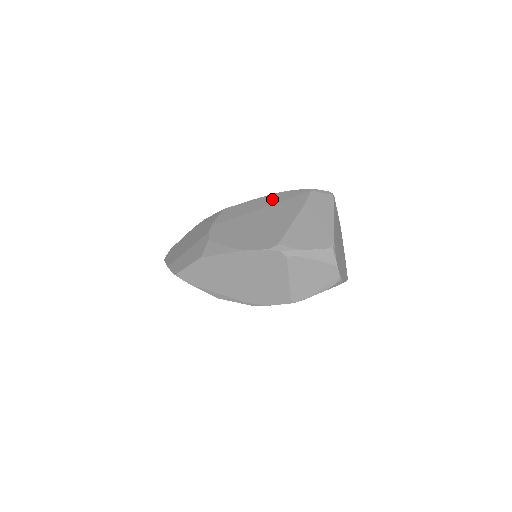
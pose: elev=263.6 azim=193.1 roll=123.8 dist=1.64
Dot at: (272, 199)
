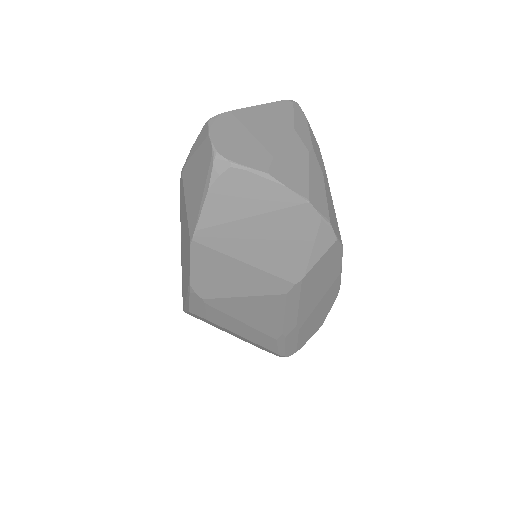
Dot at: occluded
